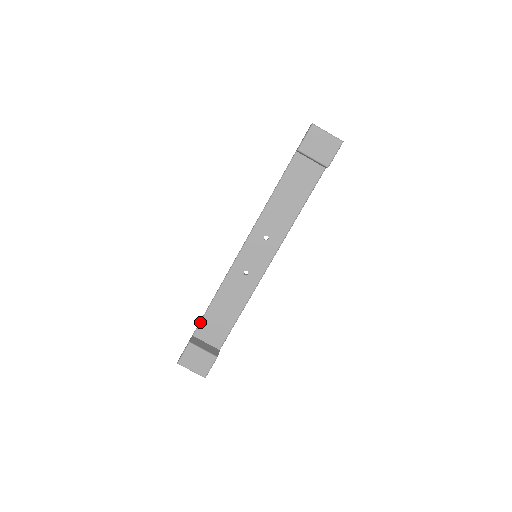
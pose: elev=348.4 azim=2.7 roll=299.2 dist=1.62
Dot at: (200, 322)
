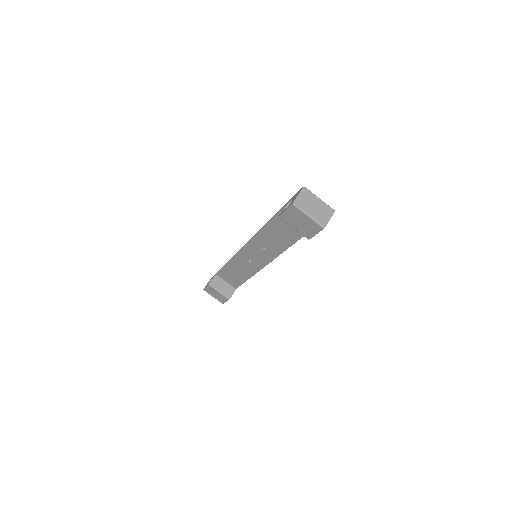
Dot at: (220, 270)
